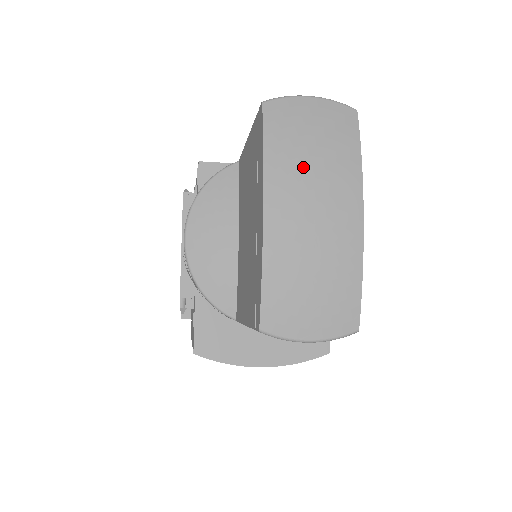
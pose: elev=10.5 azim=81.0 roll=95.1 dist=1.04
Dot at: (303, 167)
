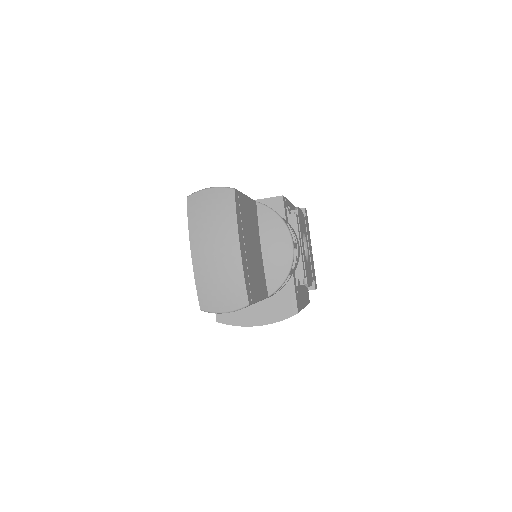
Dot at: (207, 228)
